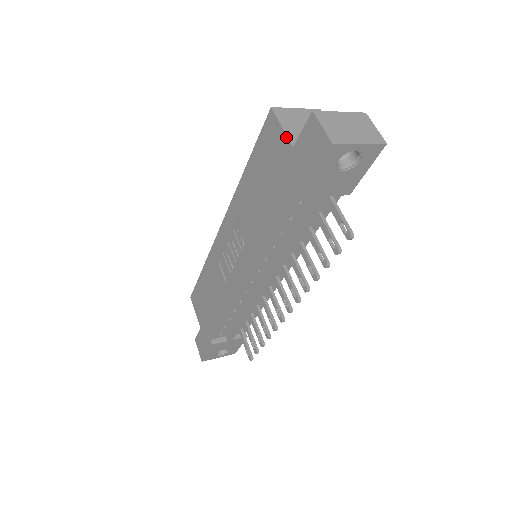
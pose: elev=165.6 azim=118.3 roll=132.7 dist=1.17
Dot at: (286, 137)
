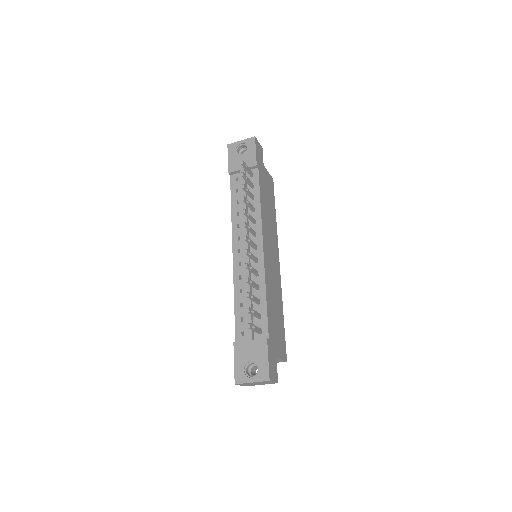
Dot at: occluded
